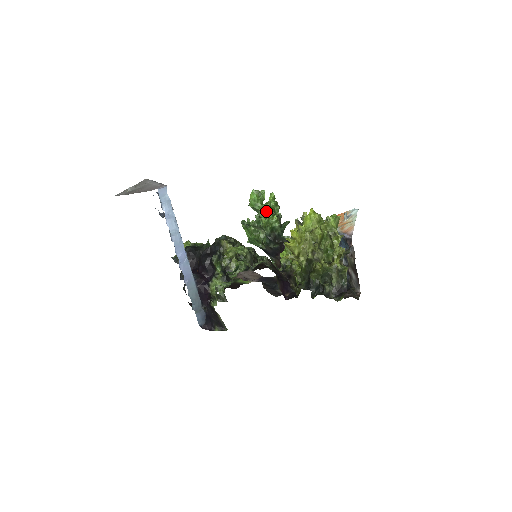
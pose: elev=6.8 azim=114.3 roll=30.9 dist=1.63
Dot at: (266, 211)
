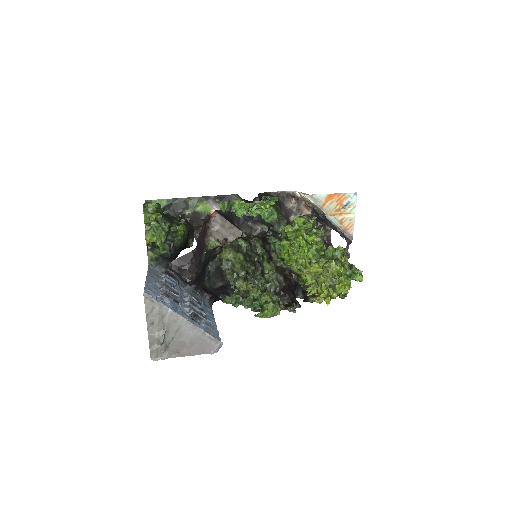
Dot at: (259, 208)
